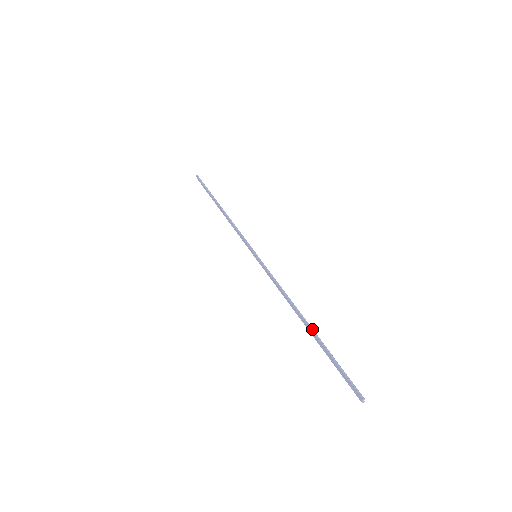
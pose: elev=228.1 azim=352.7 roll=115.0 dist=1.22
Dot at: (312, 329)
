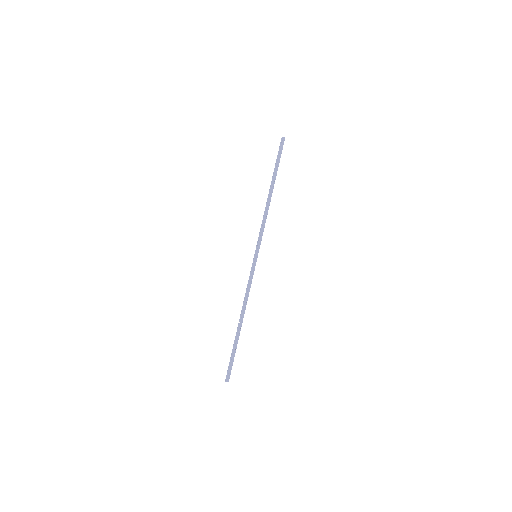
Dot at: (237, 331)
